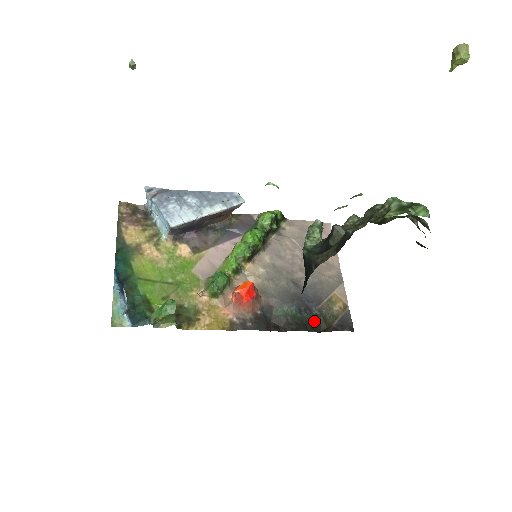
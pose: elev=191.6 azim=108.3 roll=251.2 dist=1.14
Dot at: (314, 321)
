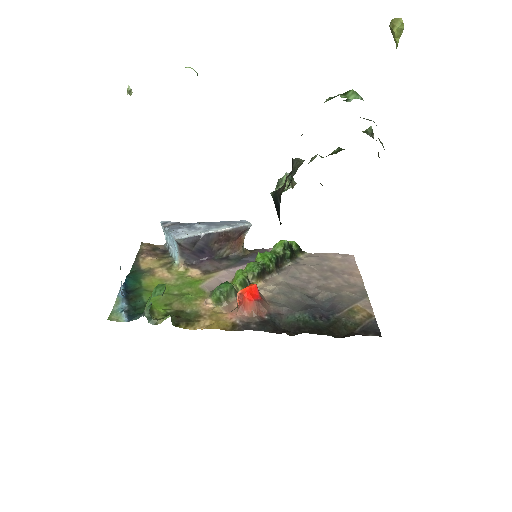
Dot at: (331, 327)
